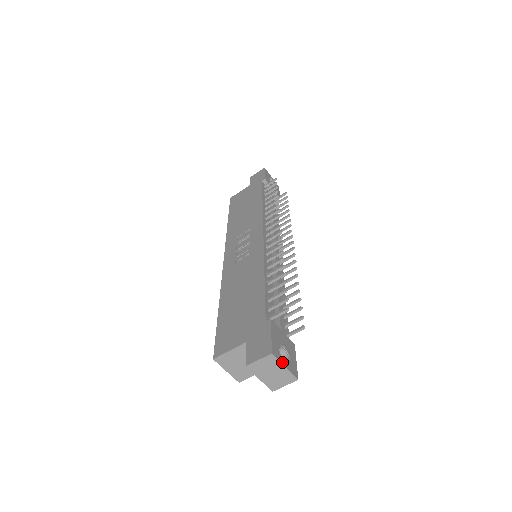
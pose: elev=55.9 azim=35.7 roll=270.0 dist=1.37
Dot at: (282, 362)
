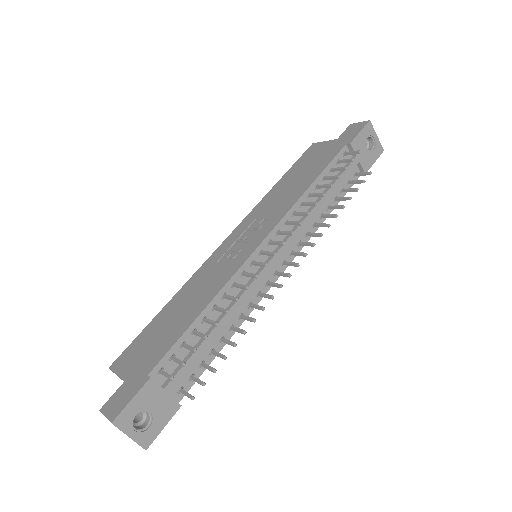
Dot at: (126, 432)
